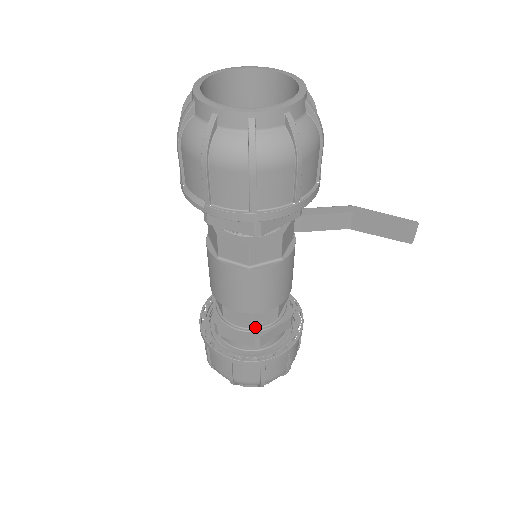
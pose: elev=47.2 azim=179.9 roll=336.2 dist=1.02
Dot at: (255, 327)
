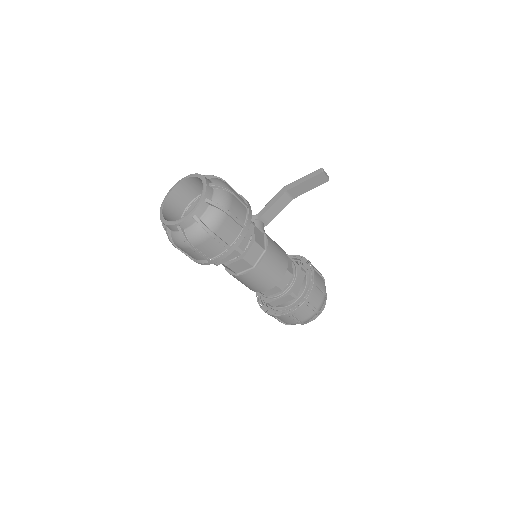
Dot at: (286, 289)
